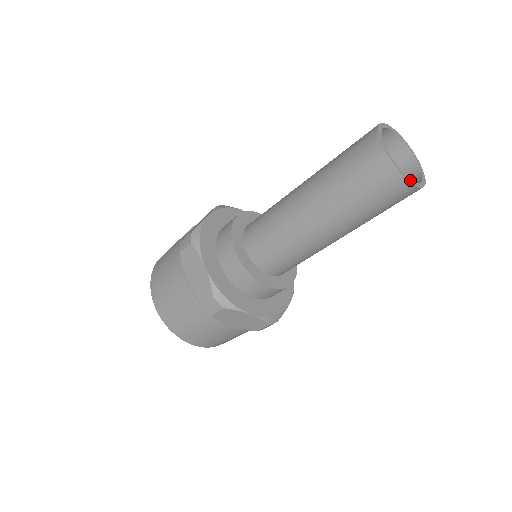
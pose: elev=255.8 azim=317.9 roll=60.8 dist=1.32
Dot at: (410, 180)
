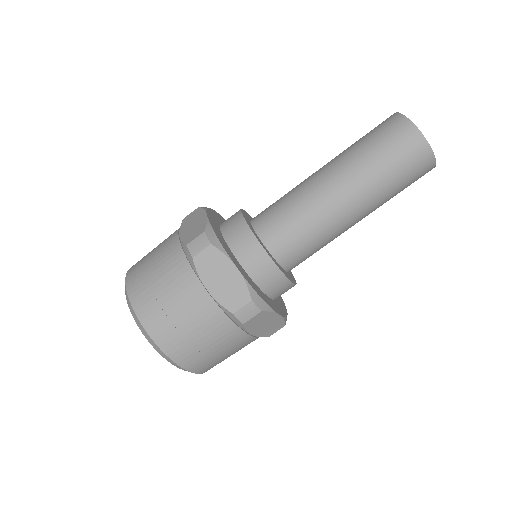
Dot at: (422, 135)
